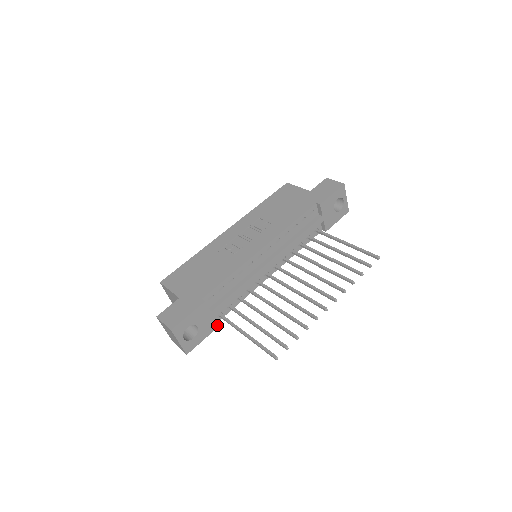
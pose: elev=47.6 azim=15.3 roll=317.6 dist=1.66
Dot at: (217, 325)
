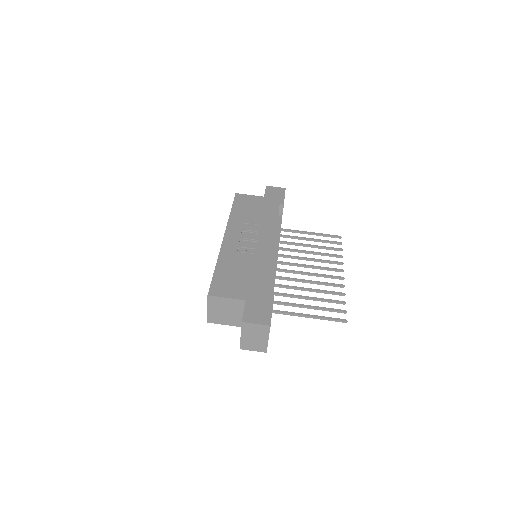
Dot at: occluded
